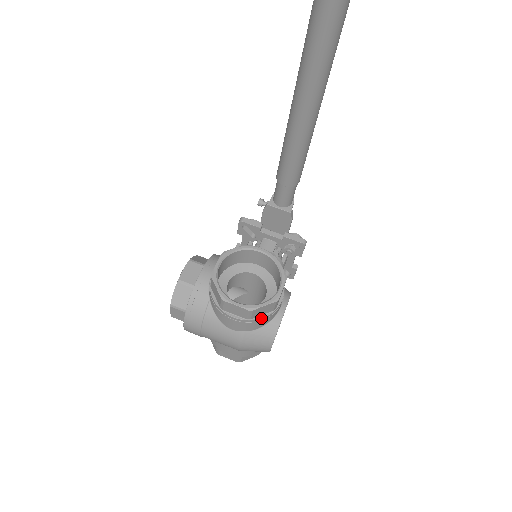
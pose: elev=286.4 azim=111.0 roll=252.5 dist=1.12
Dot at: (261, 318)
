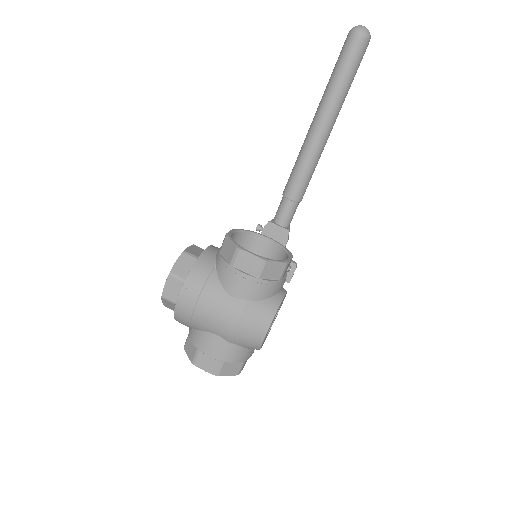
Dot at: (269, 281)
